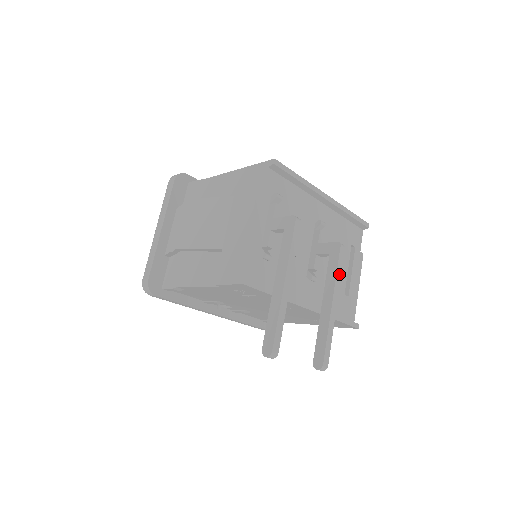
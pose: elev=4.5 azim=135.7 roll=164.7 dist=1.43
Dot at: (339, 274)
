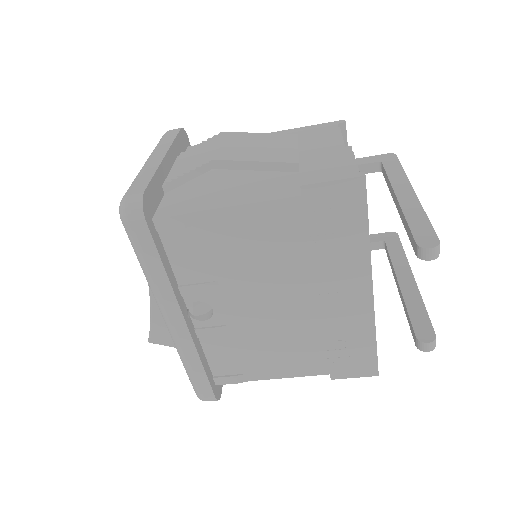
Dot at: occluded
